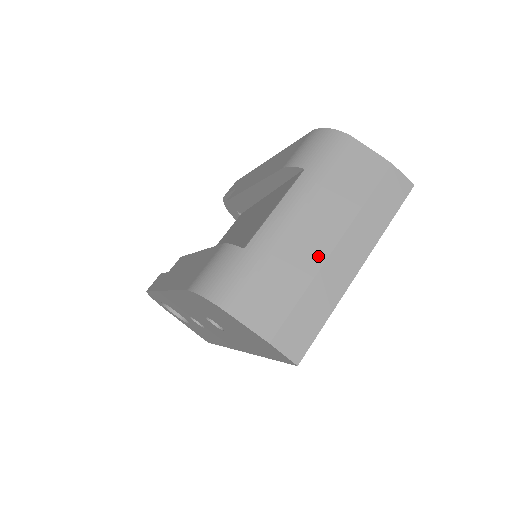
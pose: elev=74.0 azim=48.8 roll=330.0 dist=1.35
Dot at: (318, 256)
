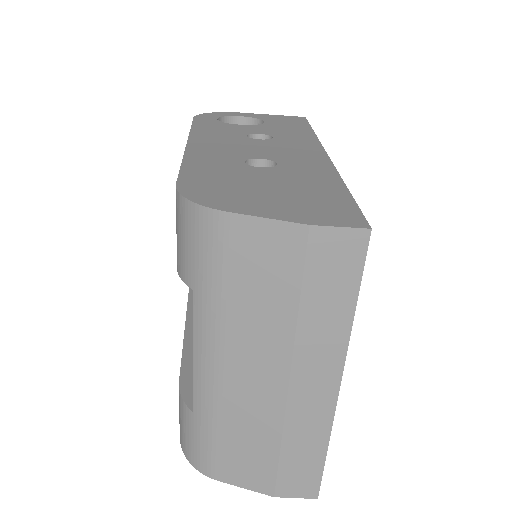
Dot at: (273, 403)
